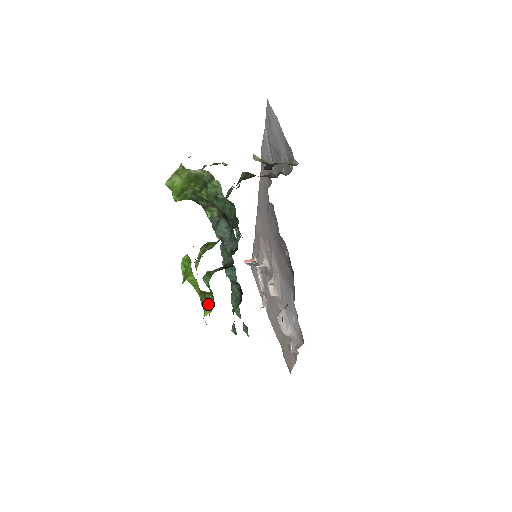
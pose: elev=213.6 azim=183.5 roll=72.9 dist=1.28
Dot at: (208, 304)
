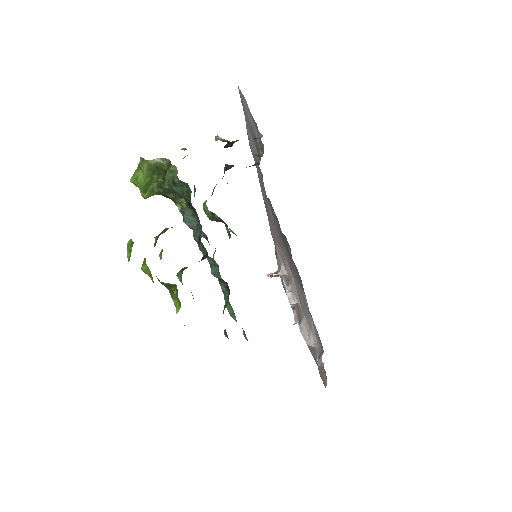
Dot at: (177, 299)
